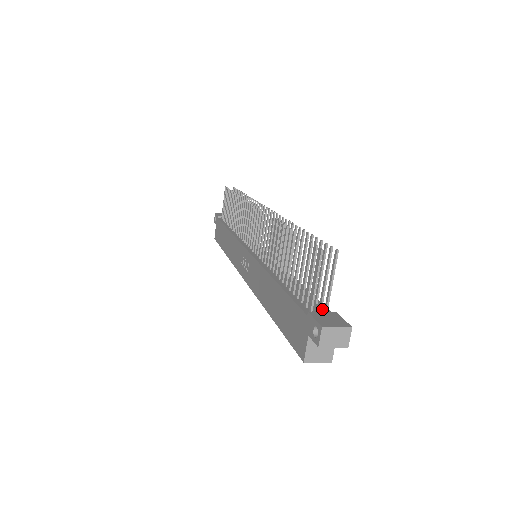
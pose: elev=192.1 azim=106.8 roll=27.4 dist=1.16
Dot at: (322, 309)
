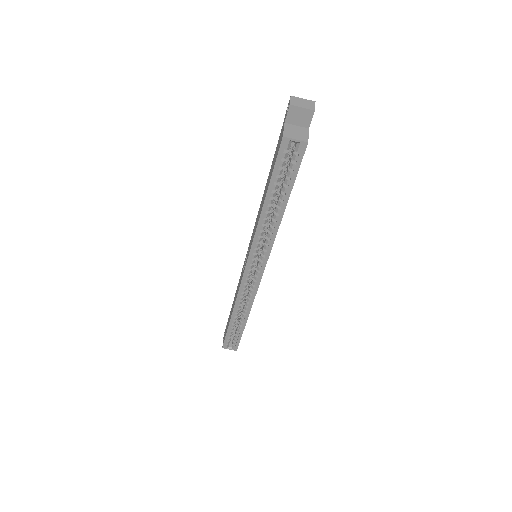
Dot at: occluded
